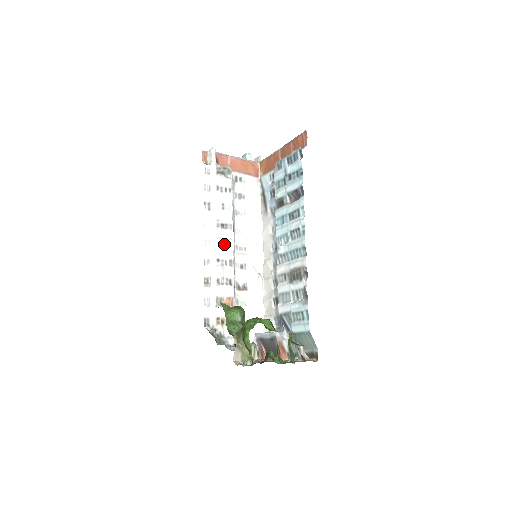
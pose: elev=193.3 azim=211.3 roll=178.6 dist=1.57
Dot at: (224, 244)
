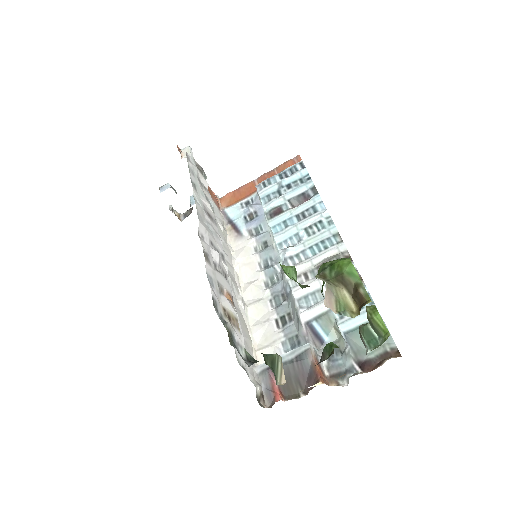
Dot at: (213, 233)
